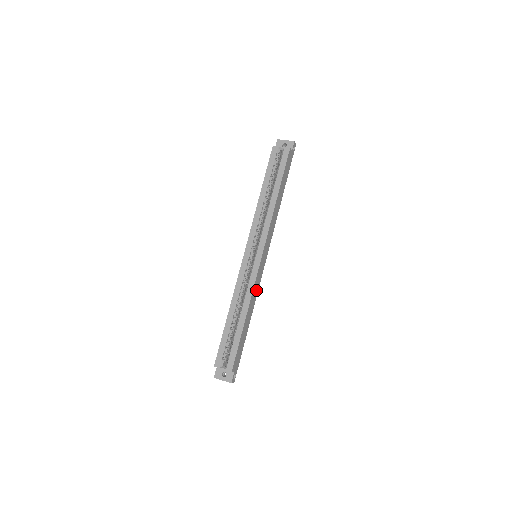
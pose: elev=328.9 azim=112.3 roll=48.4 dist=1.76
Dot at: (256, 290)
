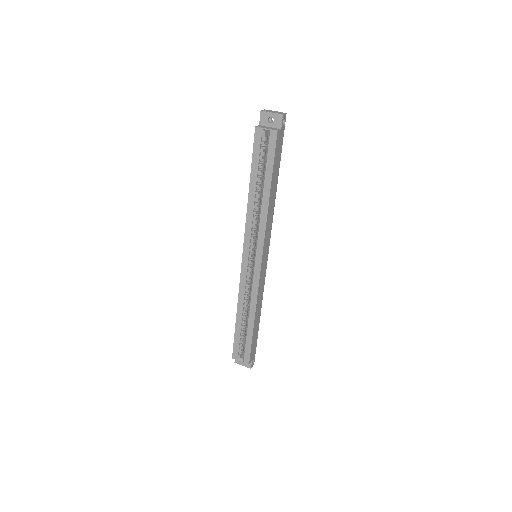
Dot at: (261, 290)
